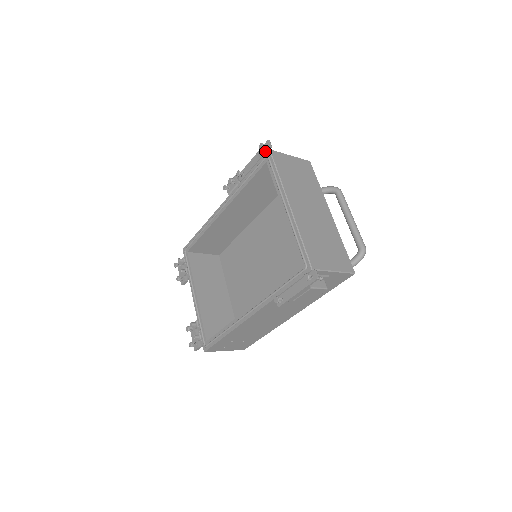
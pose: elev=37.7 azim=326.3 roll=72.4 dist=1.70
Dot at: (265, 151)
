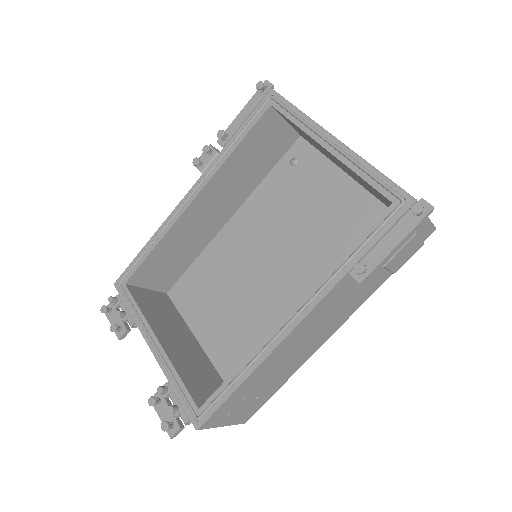
Dot at: (264, 93)
